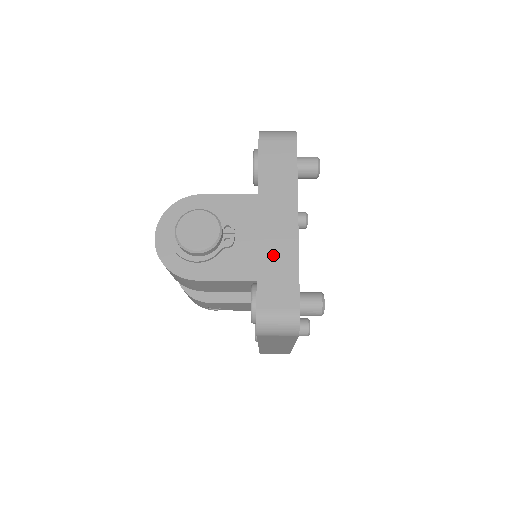
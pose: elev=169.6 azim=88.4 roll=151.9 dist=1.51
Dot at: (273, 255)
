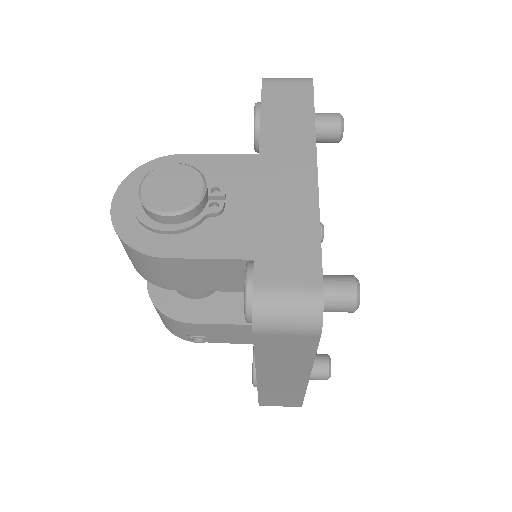
Dot at: (280, 211)
